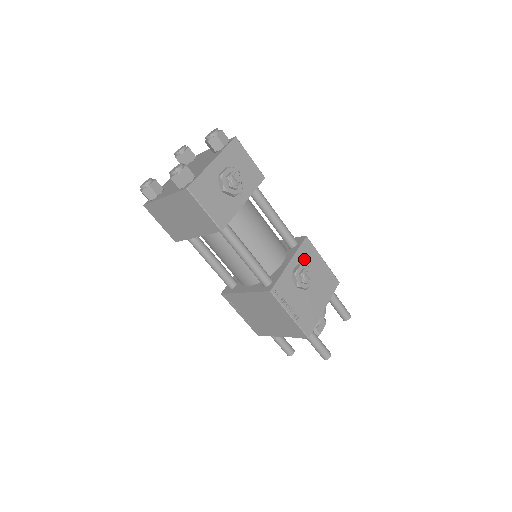
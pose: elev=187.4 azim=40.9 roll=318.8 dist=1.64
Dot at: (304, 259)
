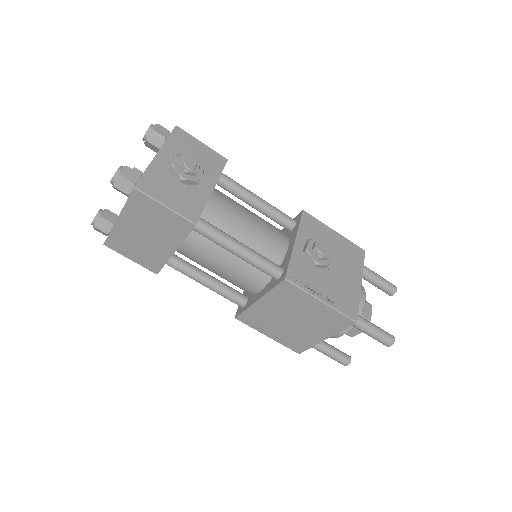
Dot at: (311, 235)
